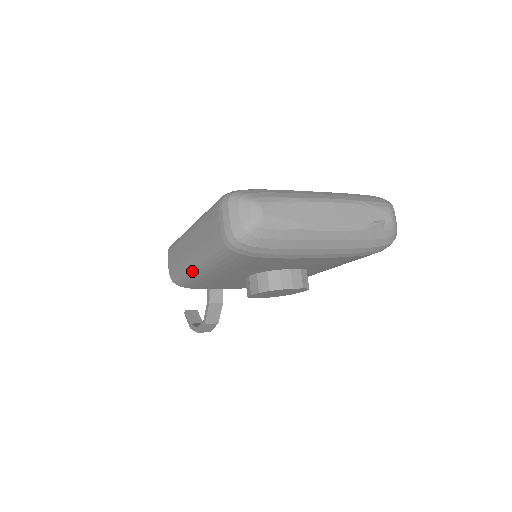
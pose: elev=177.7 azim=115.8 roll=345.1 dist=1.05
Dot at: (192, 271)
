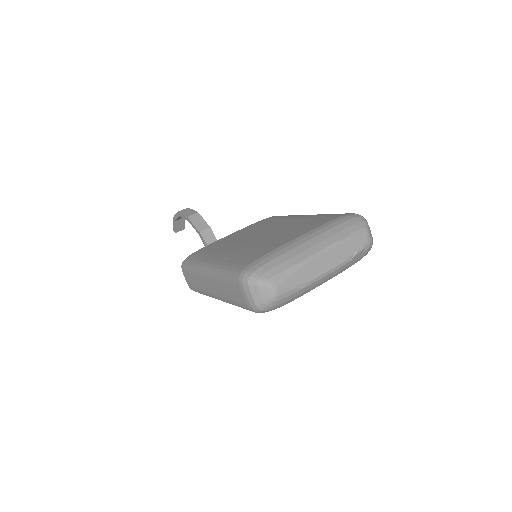
Dot at: occluded
